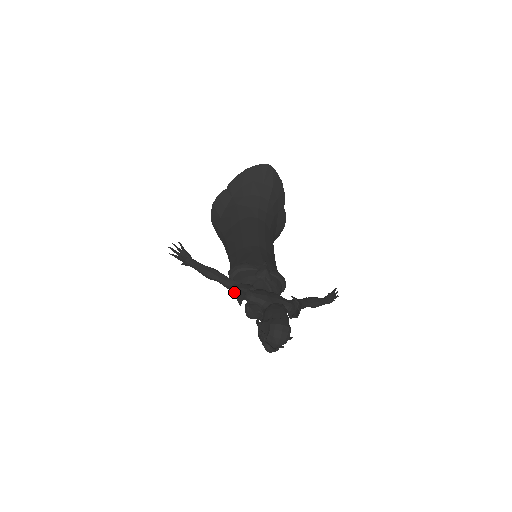
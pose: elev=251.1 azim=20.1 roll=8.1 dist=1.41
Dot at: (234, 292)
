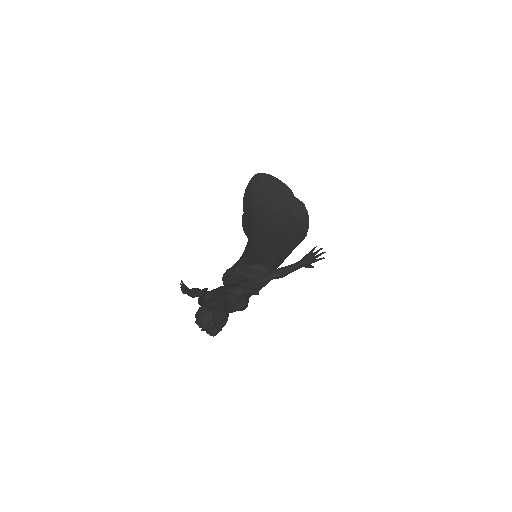
Dot at: (200, 300)
